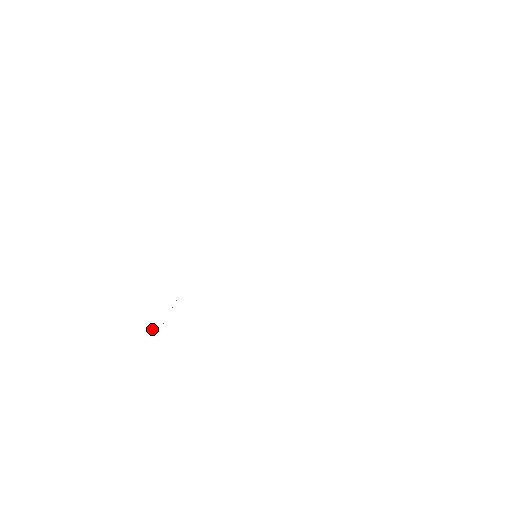
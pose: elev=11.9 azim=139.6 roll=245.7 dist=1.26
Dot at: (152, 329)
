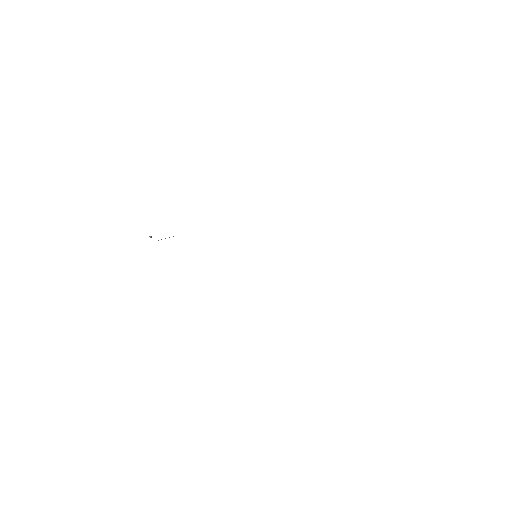
Dot at: (151, 236)
